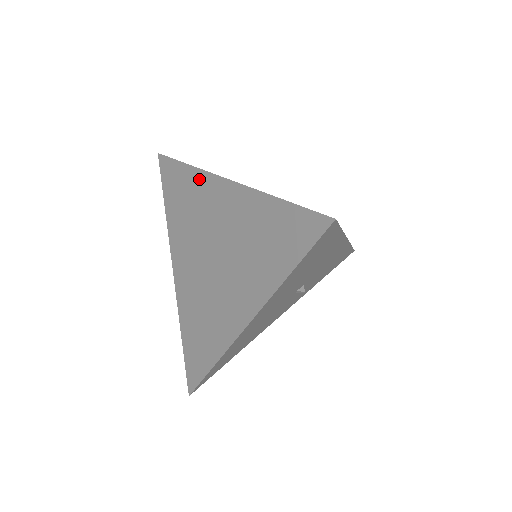
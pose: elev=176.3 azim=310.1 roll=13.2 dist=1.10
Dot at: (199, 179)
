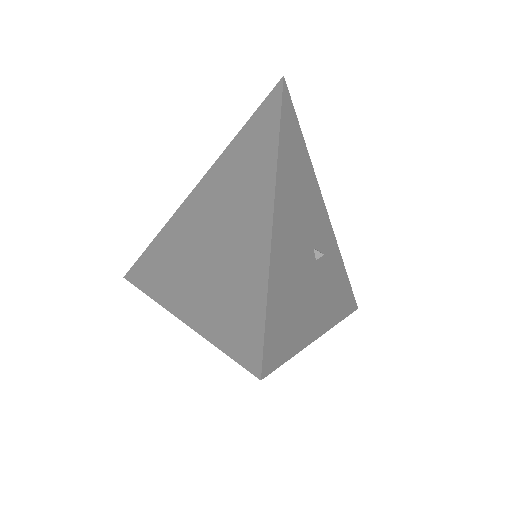
Dot at: (172, 223)
